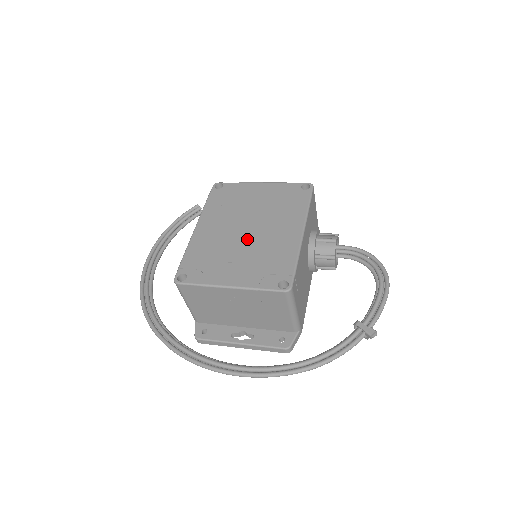
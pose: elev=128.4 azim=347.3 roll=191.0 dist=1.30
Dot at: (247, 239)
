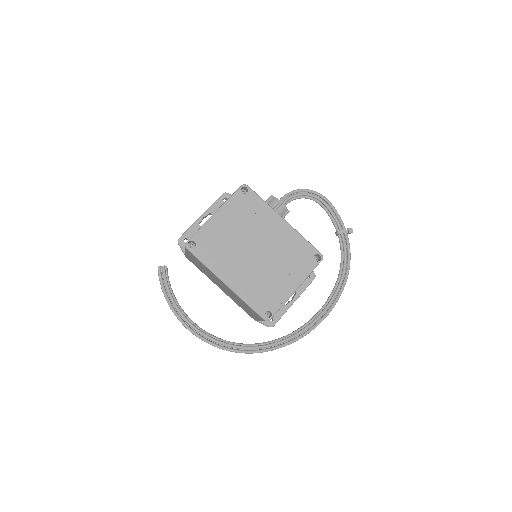
Dot at: (265, 257)
